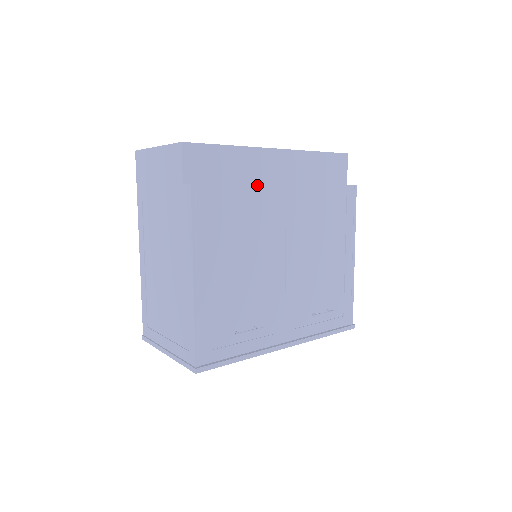
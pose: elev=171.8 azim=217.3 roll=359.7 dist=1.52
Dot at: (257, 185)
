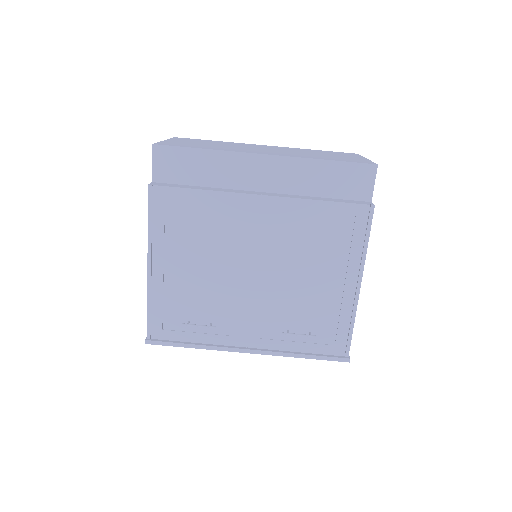
Dot at: (223, 192)
